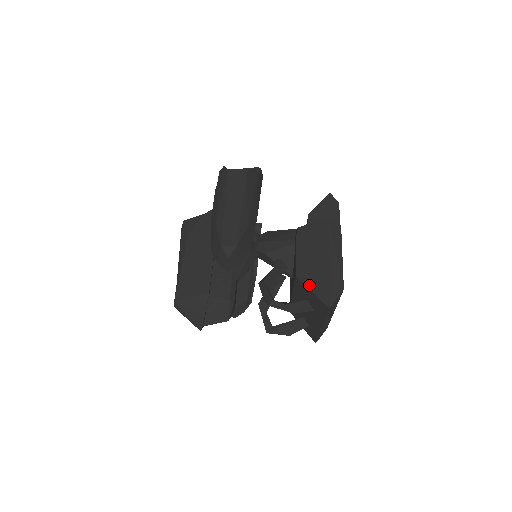
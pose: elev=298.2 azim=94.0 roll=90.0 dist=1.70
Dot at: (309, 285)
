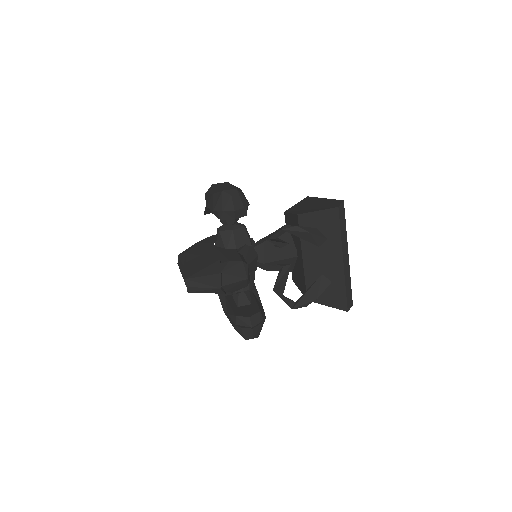
Dot at: (312, 211)
